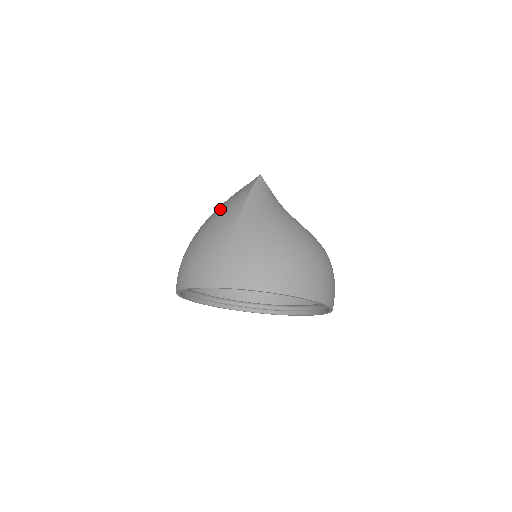
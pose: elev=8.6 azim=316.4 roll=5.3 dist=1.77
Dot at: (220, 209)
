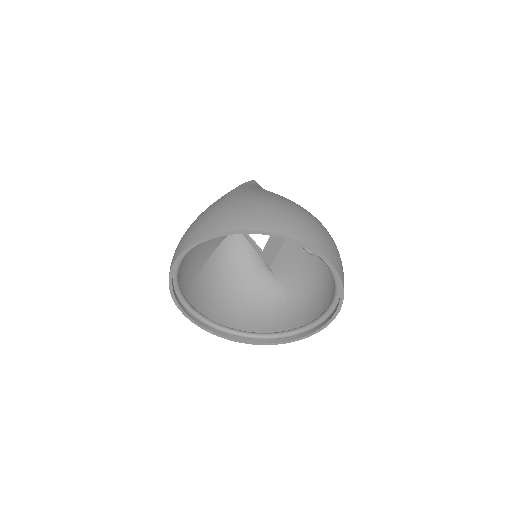
Dot at: occluded
